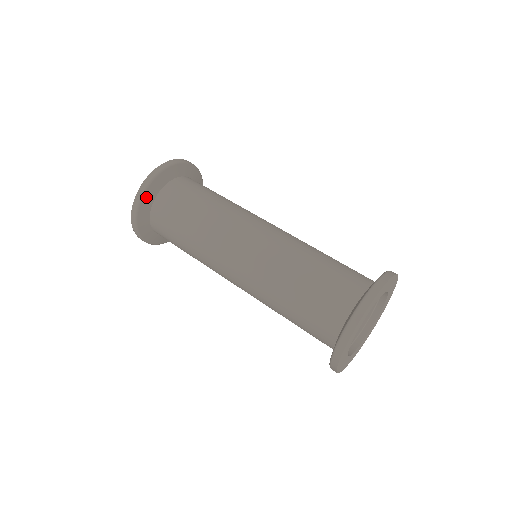
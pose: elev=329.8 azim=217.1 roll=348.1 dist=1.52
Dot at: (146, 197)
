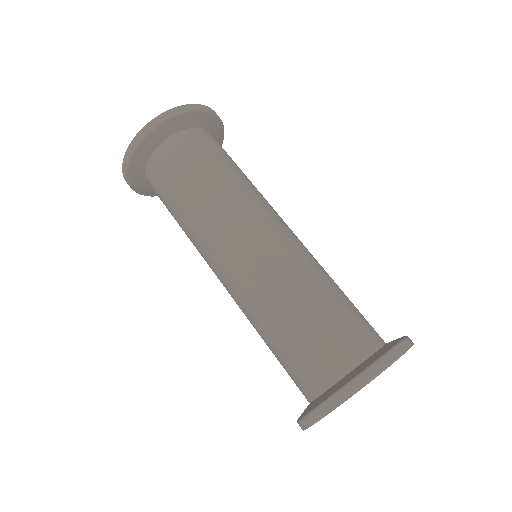
Dot at: (139, 152)
